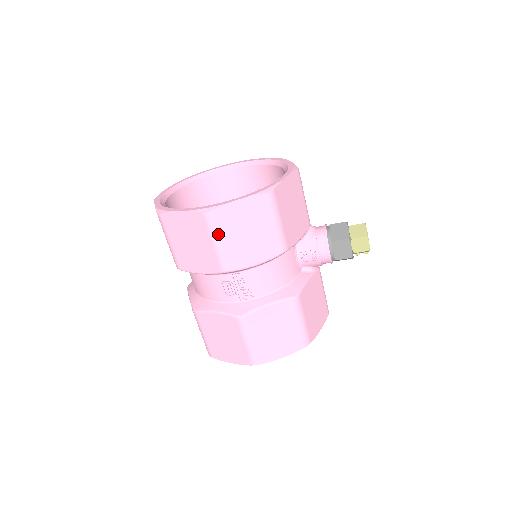
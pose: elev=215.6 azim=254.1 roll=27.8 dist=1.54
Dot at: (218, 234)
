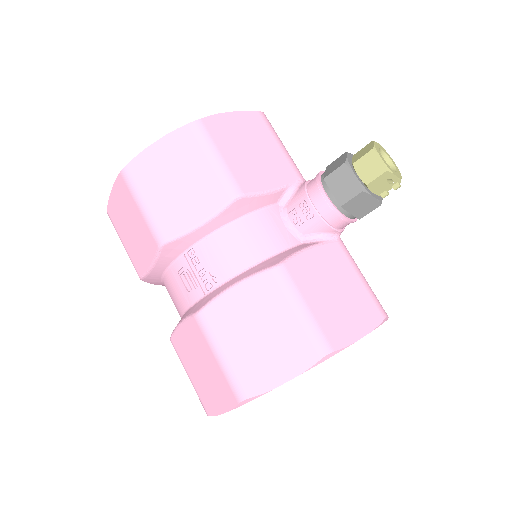
Dot at: (140, 193)
